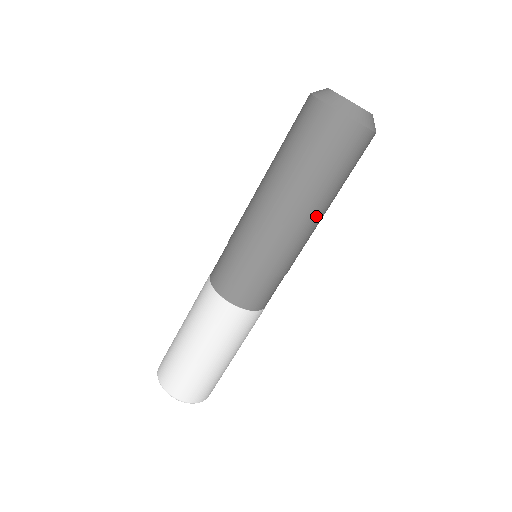
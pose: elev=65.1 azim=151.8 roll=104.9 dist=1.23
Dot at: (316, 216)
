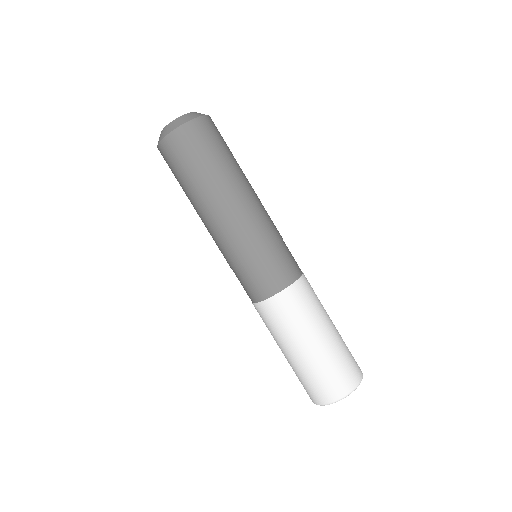
Dot at: (238, 191)
